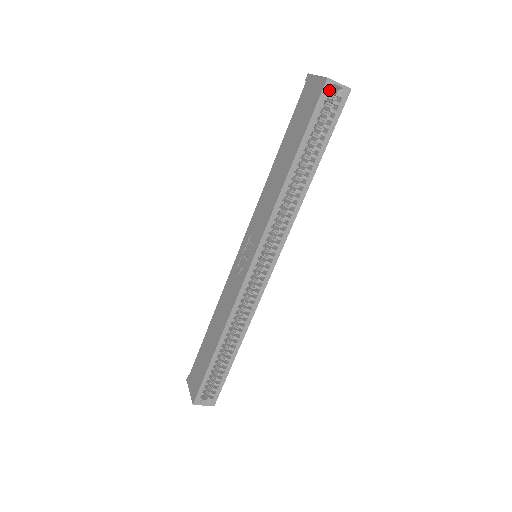
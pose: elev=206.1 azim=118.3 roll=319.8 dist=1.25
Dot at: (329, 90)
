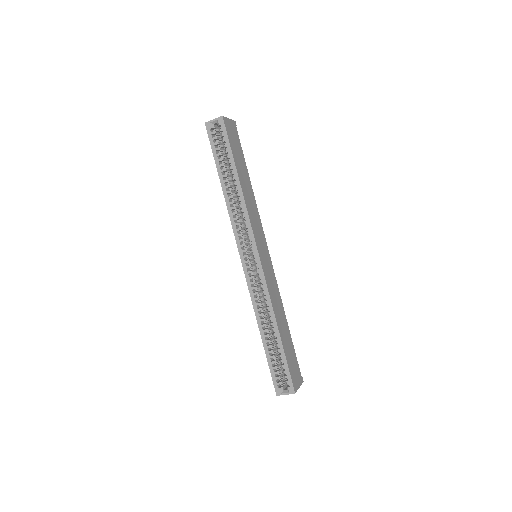
Dot at: (210, 128)
